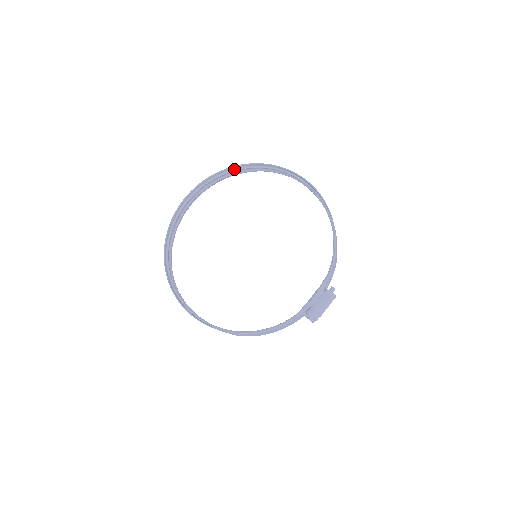
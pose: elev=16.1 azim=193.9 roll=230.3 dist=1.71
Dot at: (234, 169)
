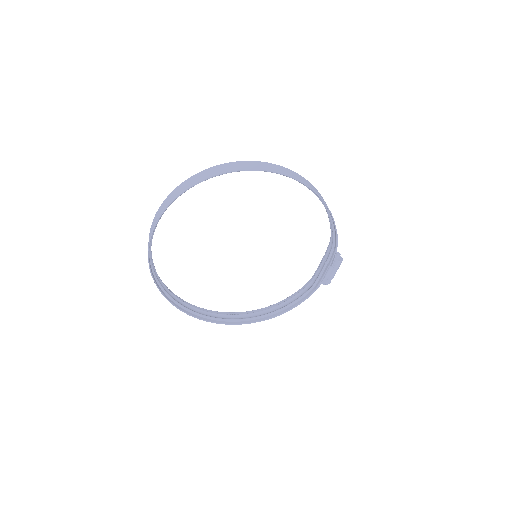
Dot at: (190, 187)
